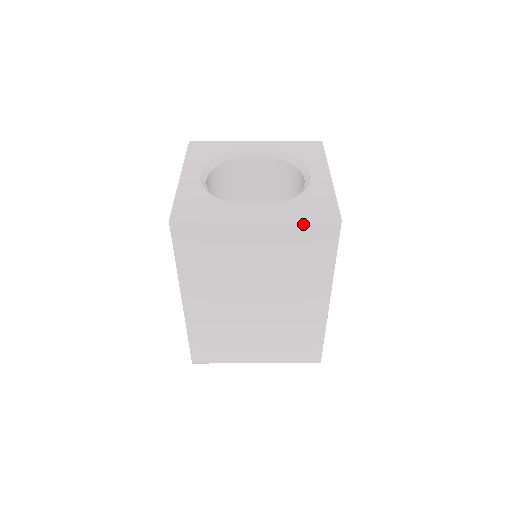
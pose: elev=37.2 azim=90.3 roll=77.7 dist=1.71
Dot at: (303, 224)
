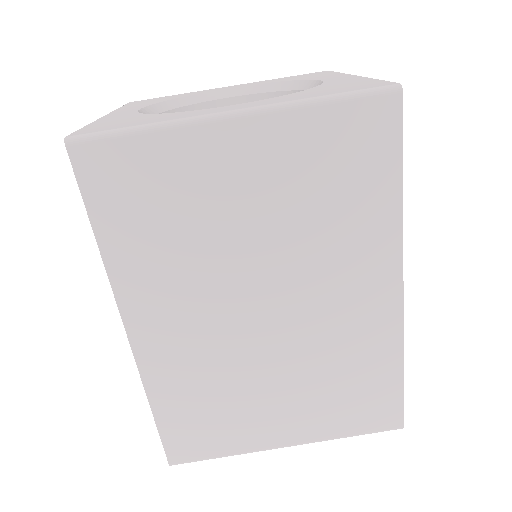
Dot at: (328, 106)
